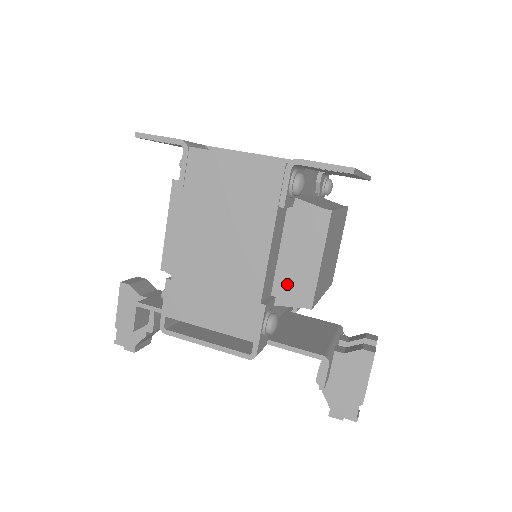
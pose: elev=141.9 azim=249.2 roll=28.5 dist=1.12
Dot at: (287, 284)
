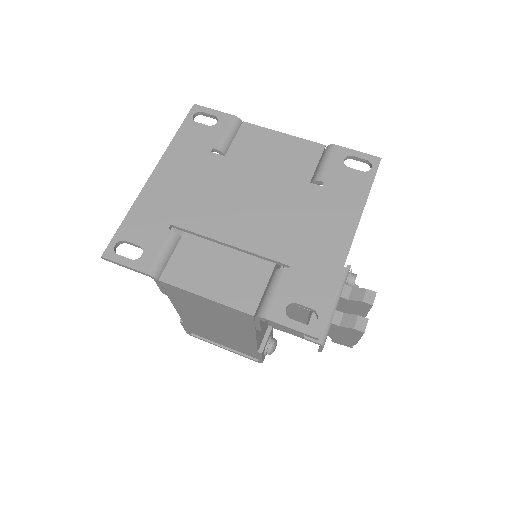
Dot at: occluded
